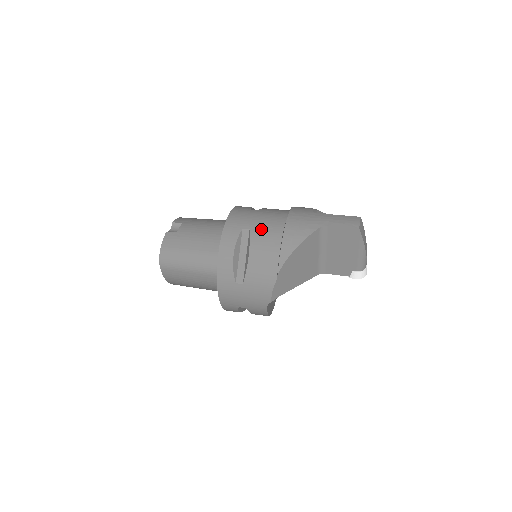
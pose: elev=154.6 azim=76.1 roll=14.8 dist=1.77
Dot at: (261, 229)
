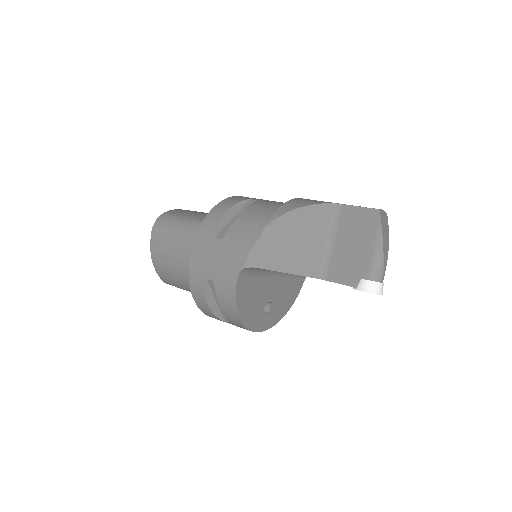
Dot at: (269, 201)
